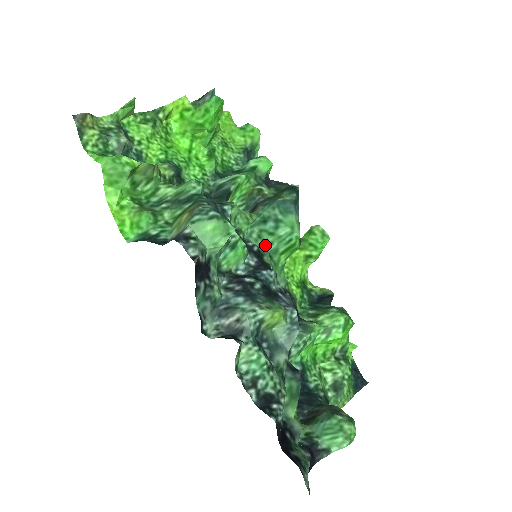
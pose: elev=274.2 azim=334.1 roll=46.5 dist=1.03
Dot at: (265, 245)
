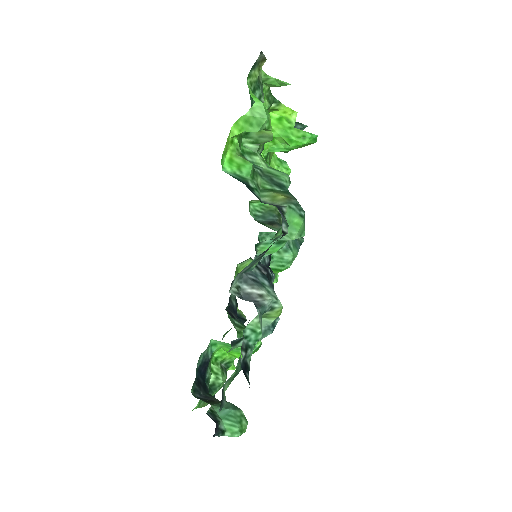
Dot at: occluded
